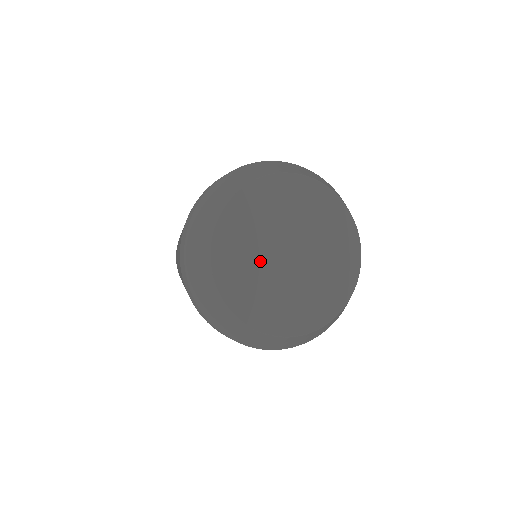
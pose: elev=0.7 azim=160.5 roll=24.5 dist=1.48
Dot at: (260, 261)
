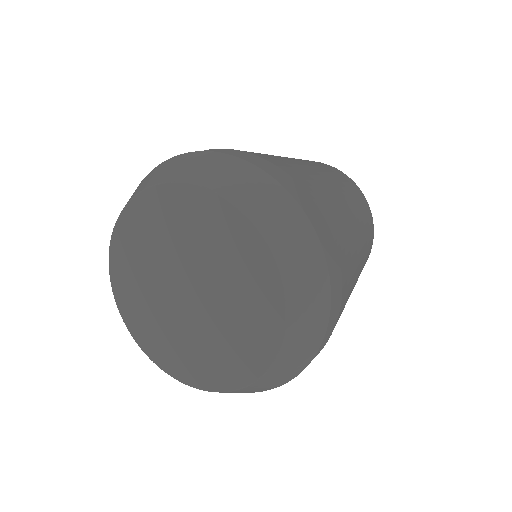
Dot at: (159, 261)
